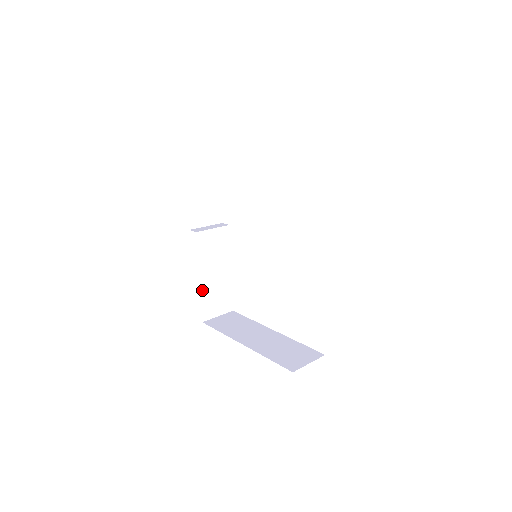
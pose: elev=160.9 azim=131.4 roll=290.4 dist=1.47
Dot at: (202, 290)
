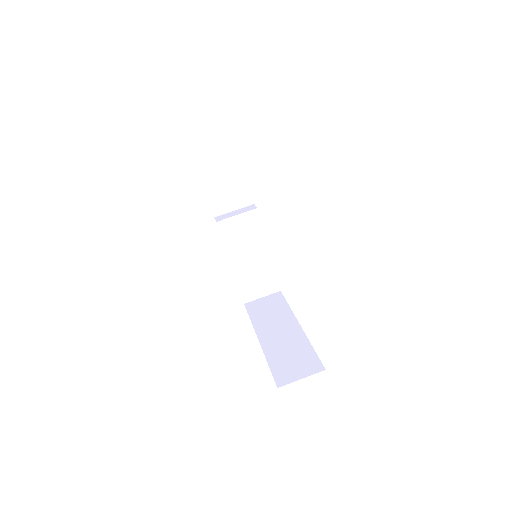
Dot at: (237, 275)
